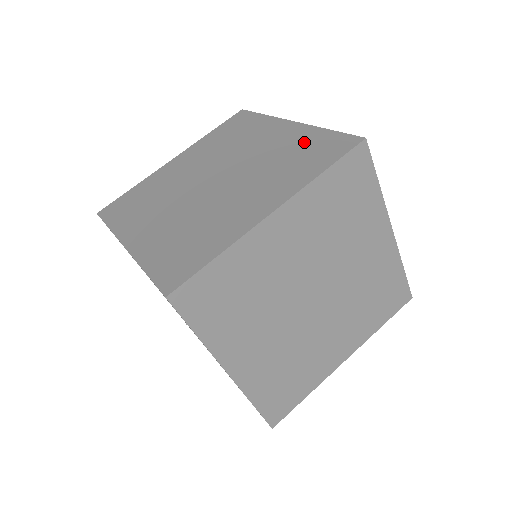
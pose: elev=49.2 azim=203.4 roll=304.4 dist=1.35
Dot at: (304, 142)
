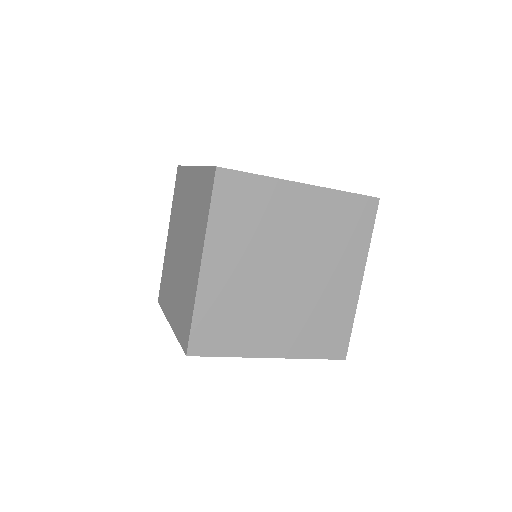
Dot at: (199, 187)
